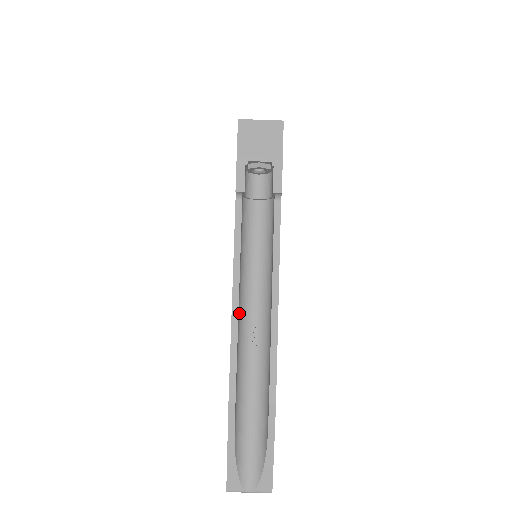
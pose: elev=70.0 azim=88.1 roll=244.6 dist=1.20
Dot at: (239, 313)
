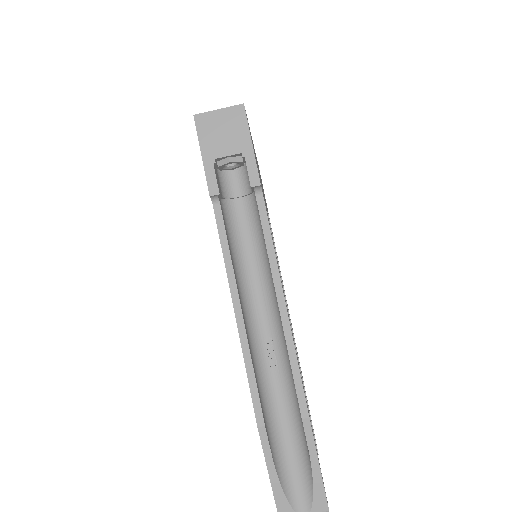
Dot at: (247, 327)
